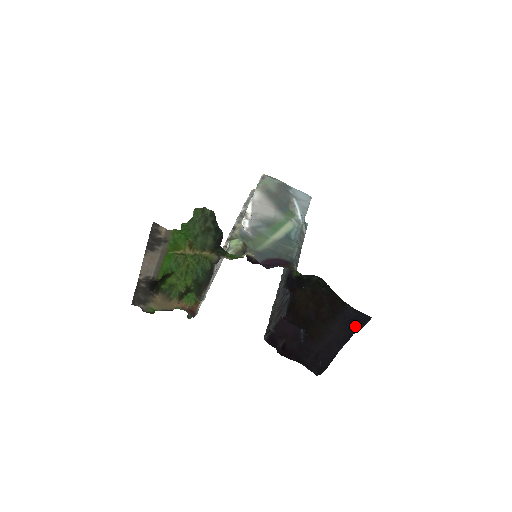
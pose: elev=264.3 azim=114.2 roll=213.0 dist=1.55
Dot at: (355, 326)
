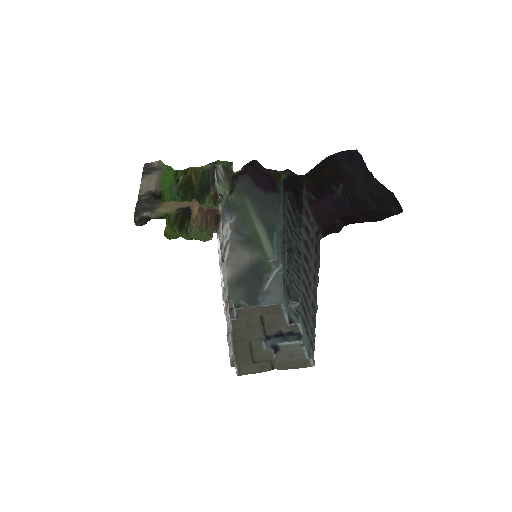
Dot at: (356, 158)
